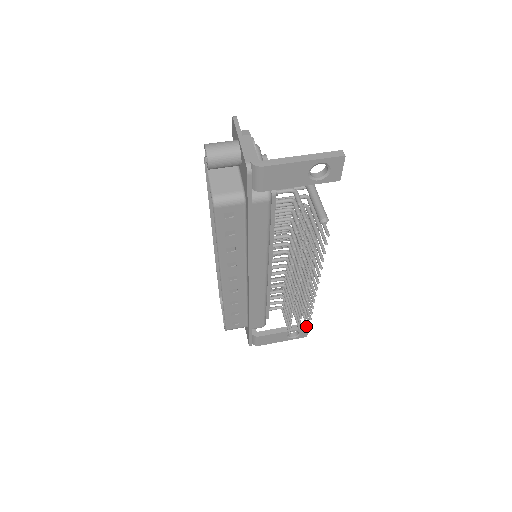
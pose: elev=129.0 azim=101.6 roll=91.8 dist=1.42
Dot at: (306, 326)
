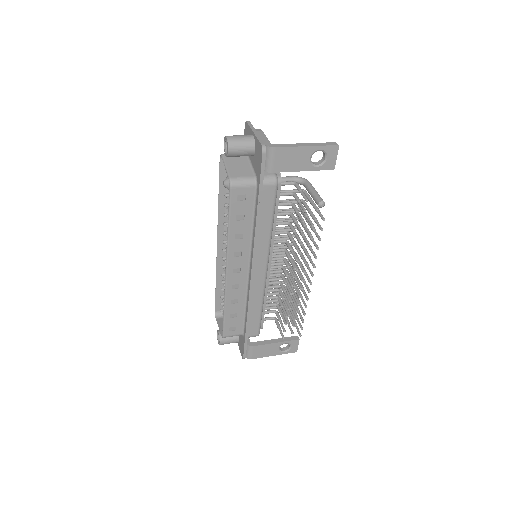
Dot at: (298, 333)
